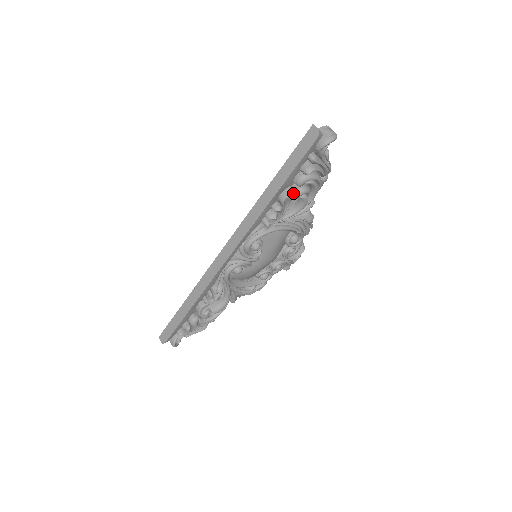
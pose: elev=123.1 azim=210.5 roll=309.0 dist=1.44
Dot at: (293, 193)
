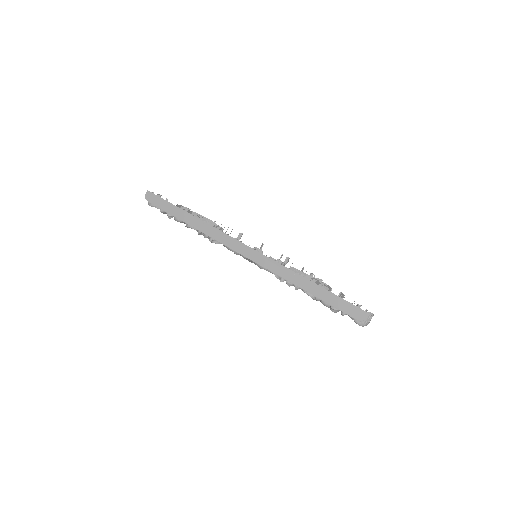
Dot at: (313, 298)
